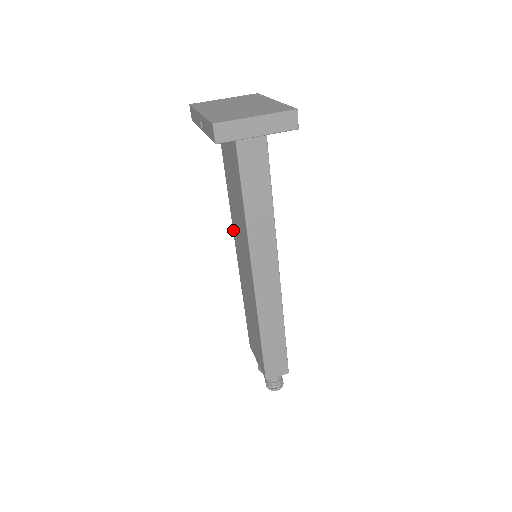
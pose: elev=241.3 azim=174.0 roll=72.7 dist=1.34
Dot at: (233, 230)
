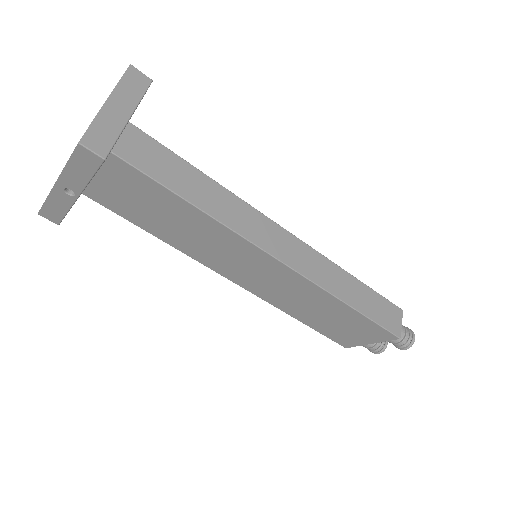
Dot at: (210, 268)
